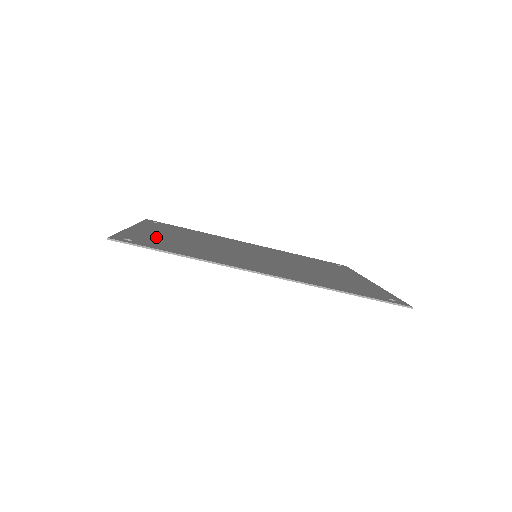
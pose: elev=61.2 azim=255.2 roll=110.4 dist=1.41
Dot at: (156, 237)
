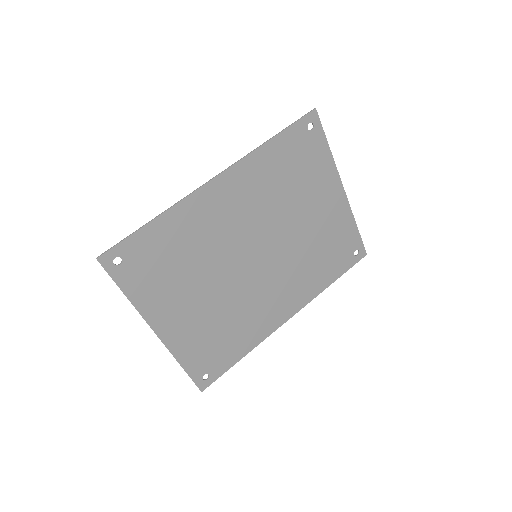
Dot at: (161, 288)
